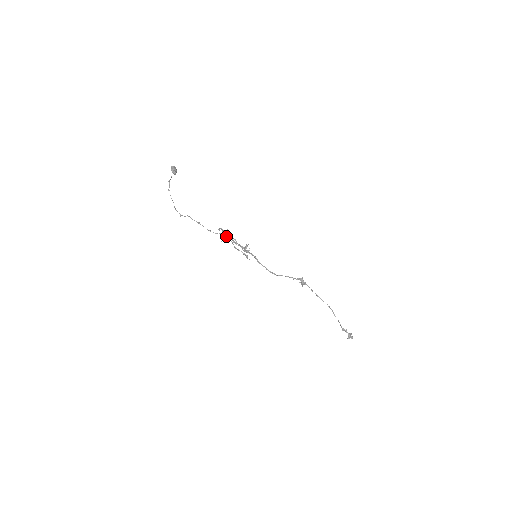
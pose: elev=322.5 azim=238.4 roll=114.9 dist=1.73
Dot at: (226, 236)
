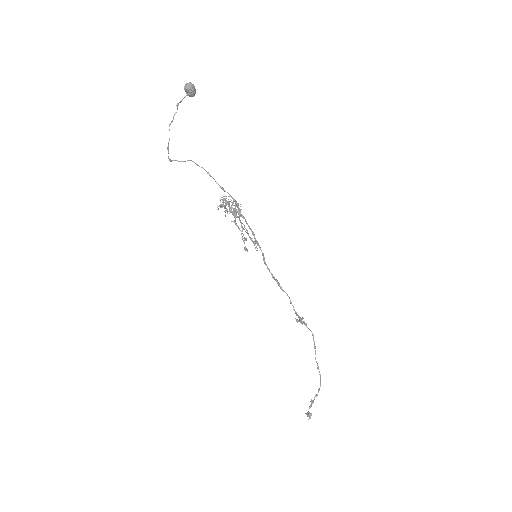
Dot at: (229, 211)
